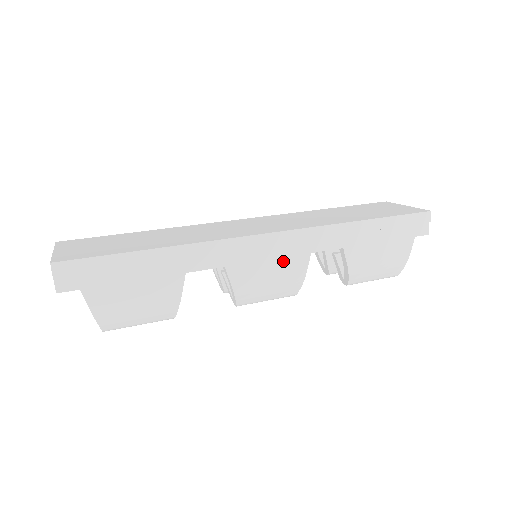
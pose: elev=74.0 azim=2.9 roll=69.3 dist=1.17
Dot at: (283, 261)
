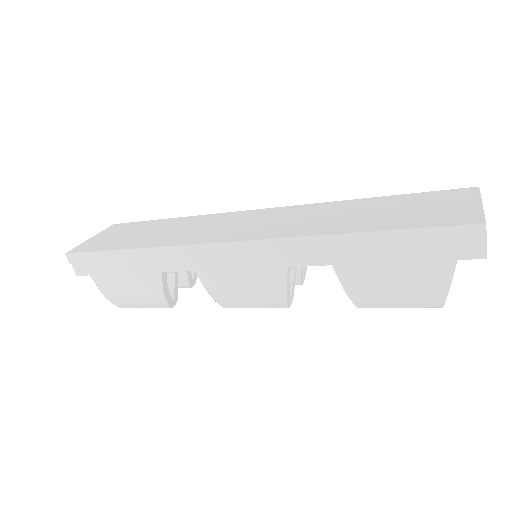
Dot at: (255, 272)
